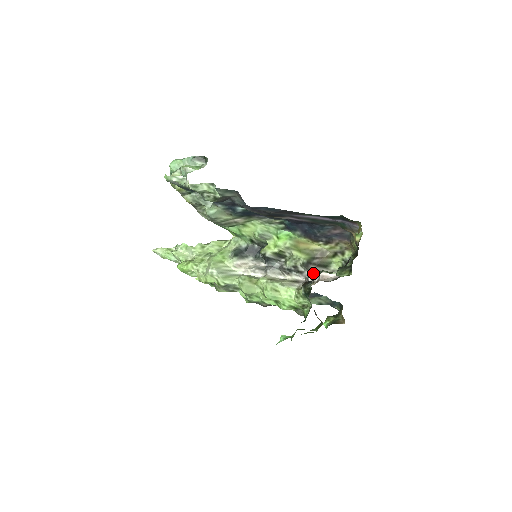
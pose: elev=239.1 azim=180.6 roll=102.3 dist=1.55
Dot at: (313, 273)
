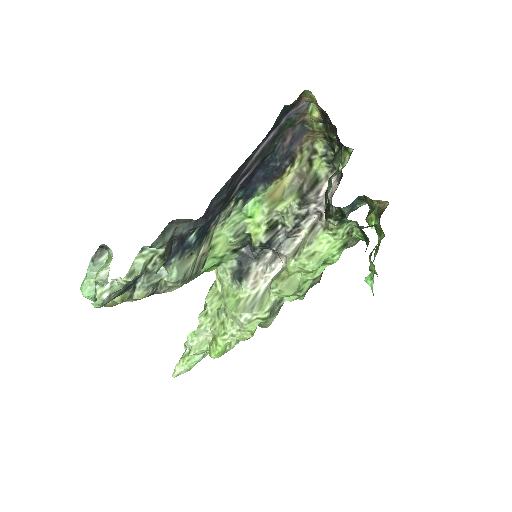
Dot at: (317, 200)
